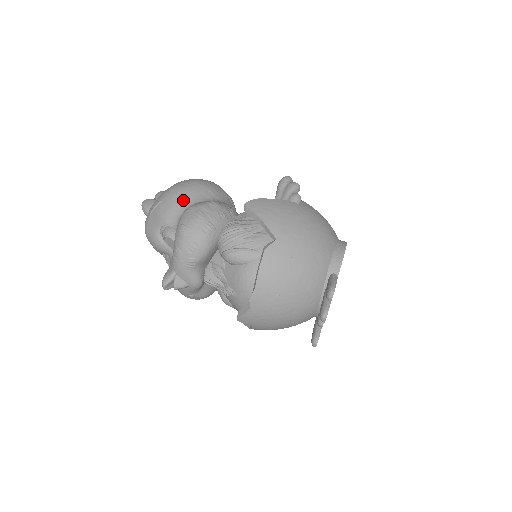
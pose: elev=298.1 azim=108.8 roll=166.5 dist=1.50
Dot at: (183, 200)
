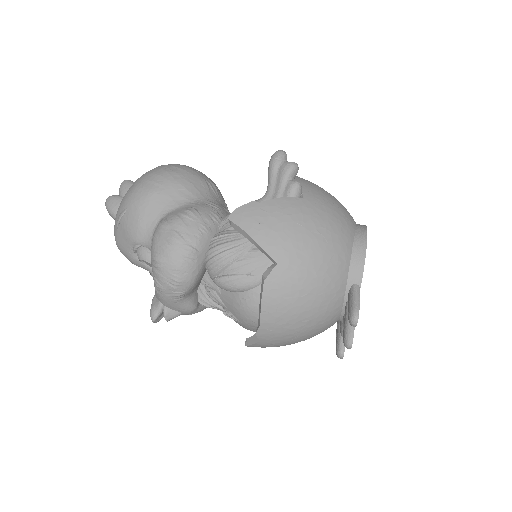
Dot at: (151, 210)
